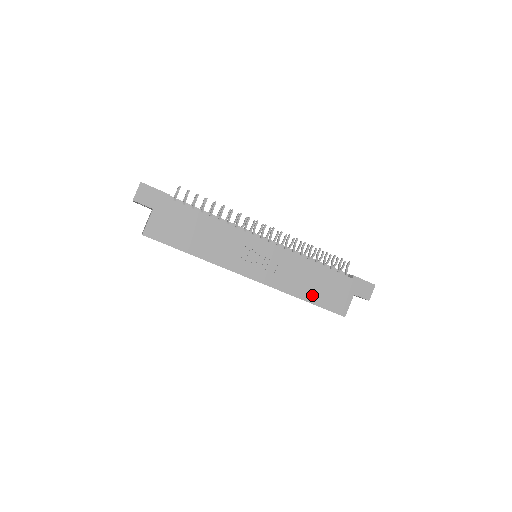
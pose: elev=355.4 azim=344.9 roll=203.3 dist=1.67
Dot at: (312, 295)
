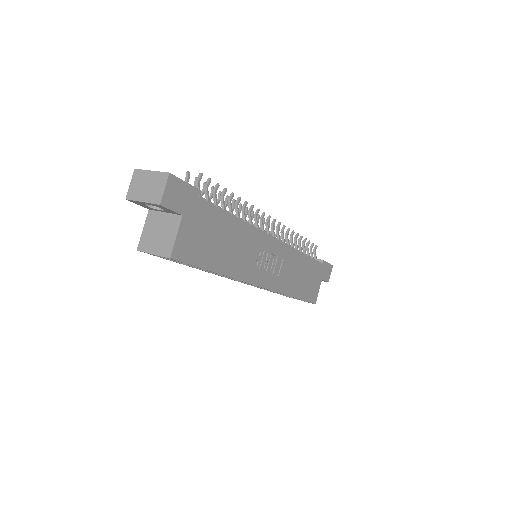
Dot at: (300, 290)
